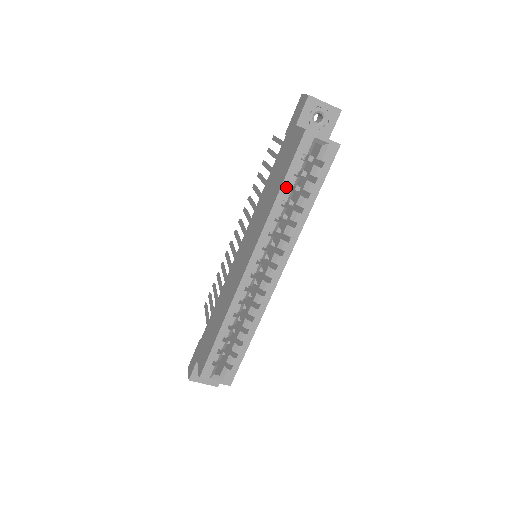
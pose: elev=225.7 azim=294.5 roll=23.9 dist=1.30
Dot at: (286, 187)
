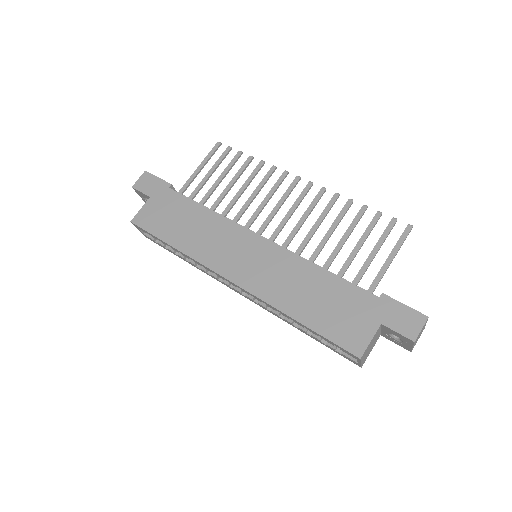
Dot at: (306, 327)
